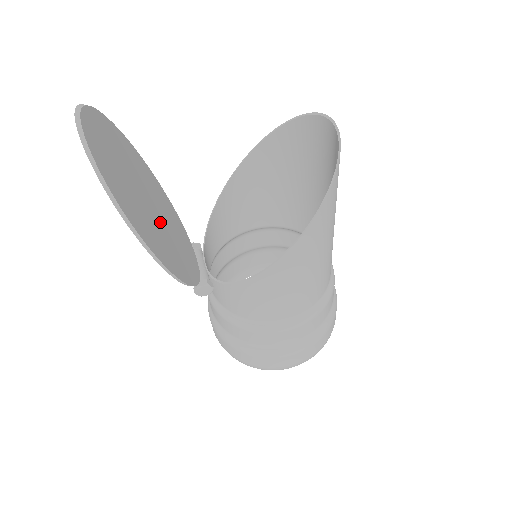
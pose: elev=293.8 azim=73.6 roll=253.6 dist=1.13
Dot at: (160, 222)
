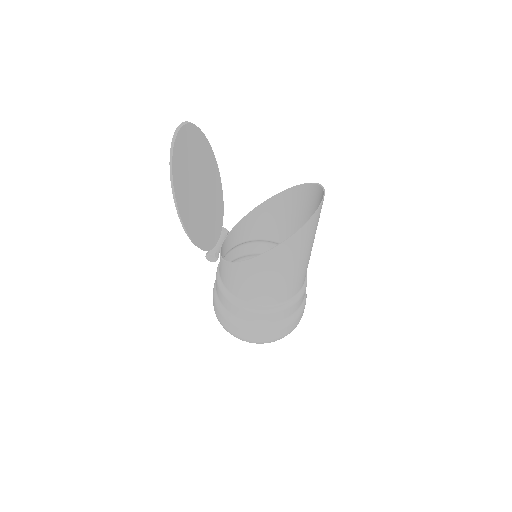
Dot at: (201, 203)
